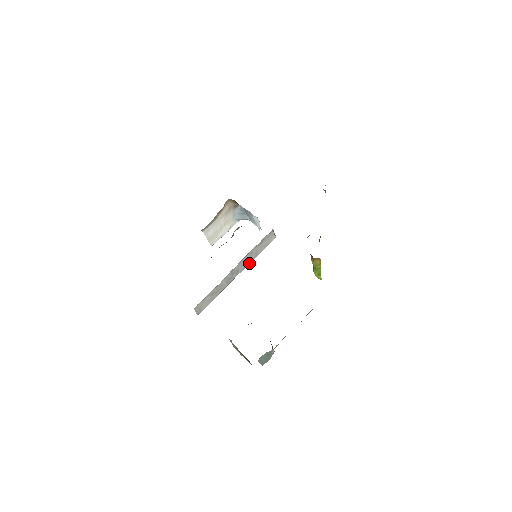
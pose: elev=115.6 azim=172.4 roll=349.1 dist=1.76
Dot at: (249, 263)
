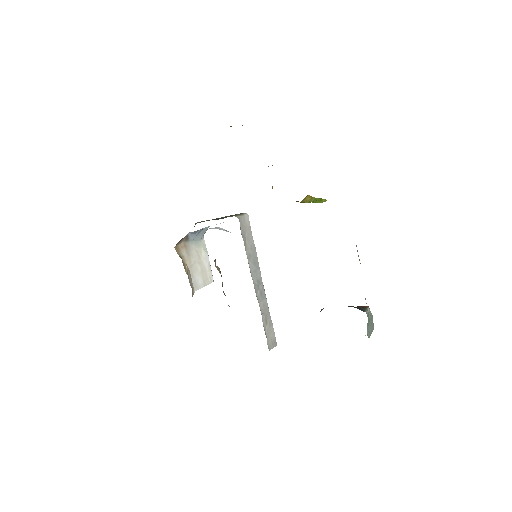
Dot at: (257, 261)
